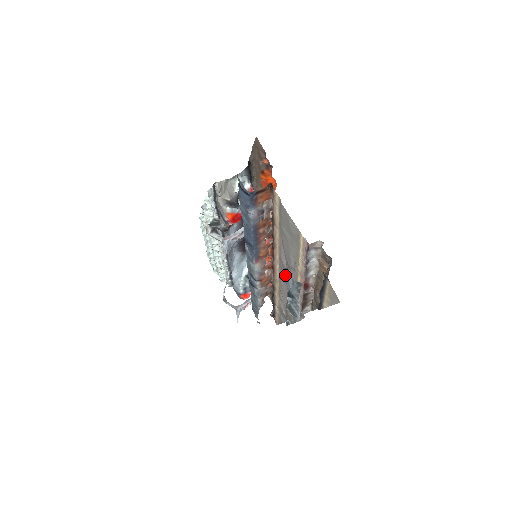
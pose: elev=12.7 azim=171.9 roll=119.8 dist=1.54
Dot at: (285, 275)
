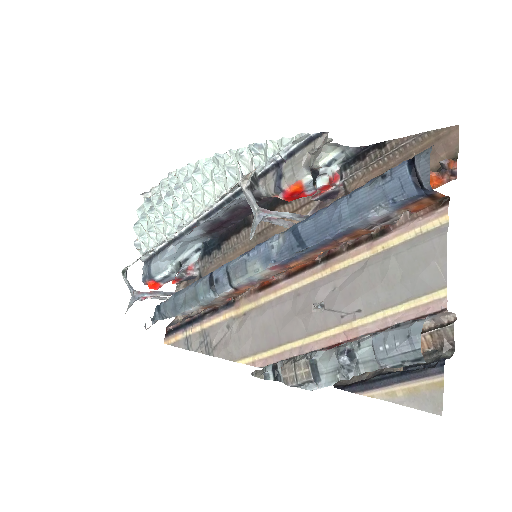
Dot at: (297, 309)
